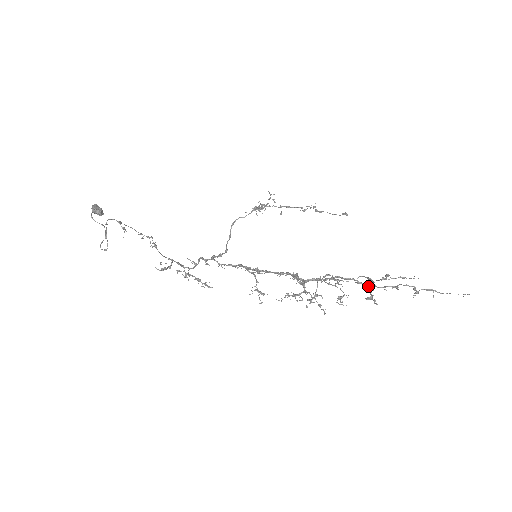
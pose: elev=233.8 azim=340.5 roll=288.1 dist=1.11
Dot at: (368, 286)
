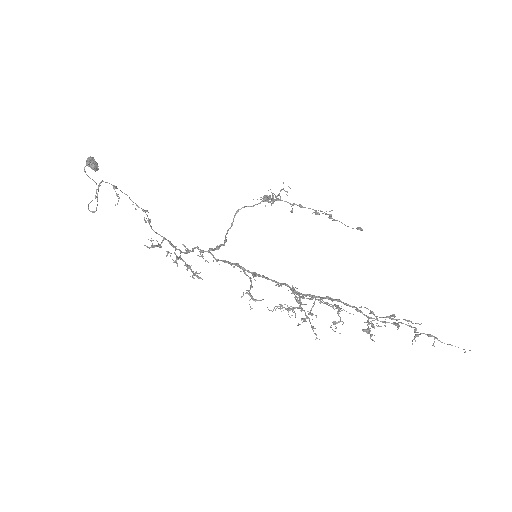
Dot at: (370, 323)
